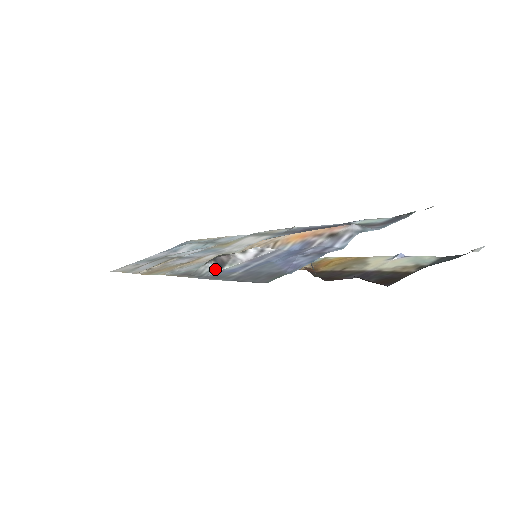
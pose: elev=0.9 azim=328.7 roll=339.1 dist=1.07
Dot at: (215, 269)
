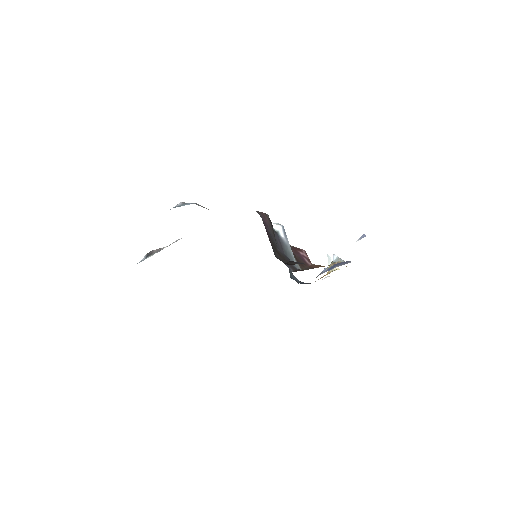
Dot at: (143, 259)
